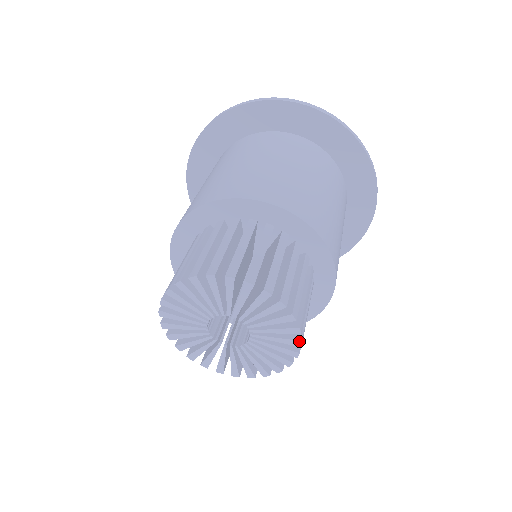
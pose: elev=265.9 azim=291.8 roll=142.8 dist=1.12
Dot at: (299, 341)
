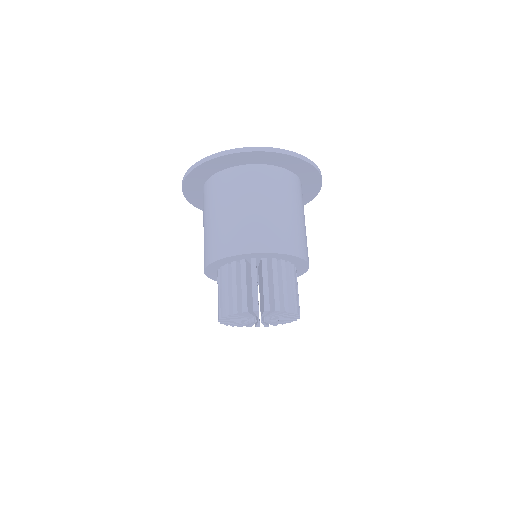
Dot at: (296, 314)
